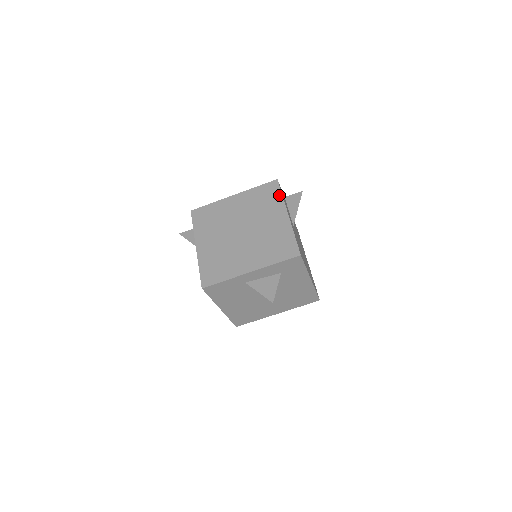
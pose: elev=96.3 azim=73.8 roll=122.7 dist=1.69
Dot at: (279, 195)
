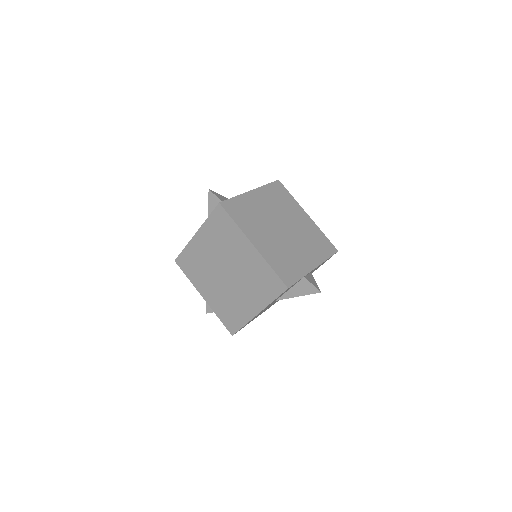
Dot at: (272, 298)
